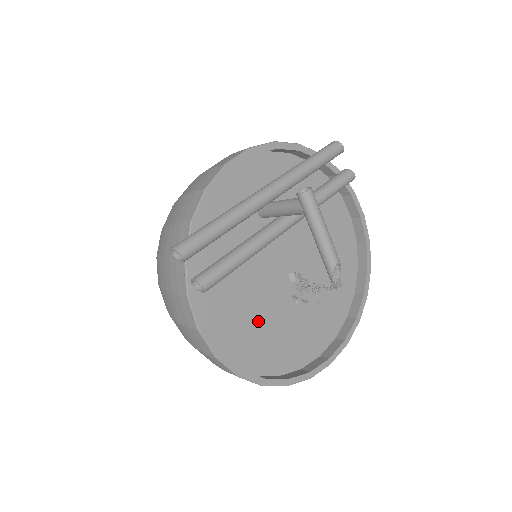
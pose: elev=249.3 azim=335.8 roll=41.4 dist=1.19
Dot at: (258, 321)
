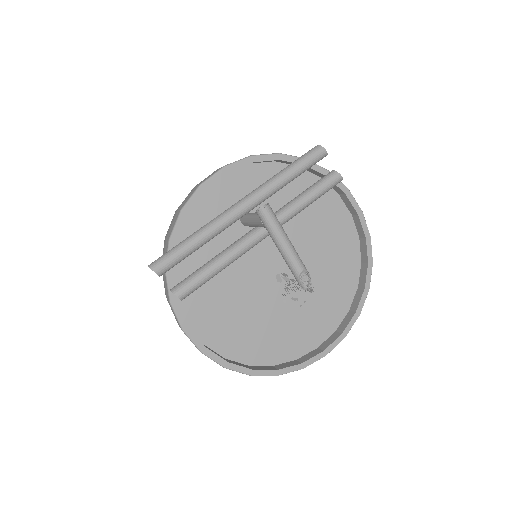
Dot at: (247, 319)
